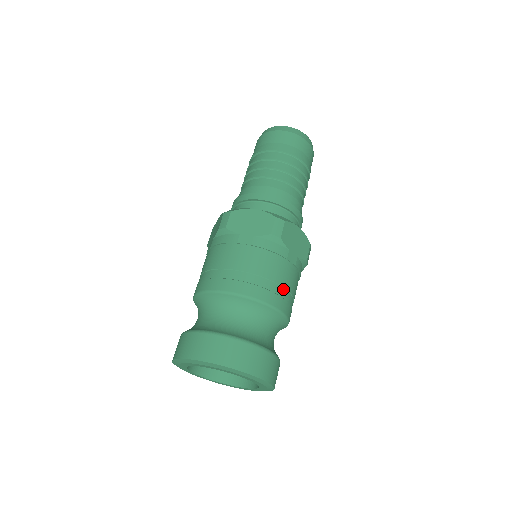
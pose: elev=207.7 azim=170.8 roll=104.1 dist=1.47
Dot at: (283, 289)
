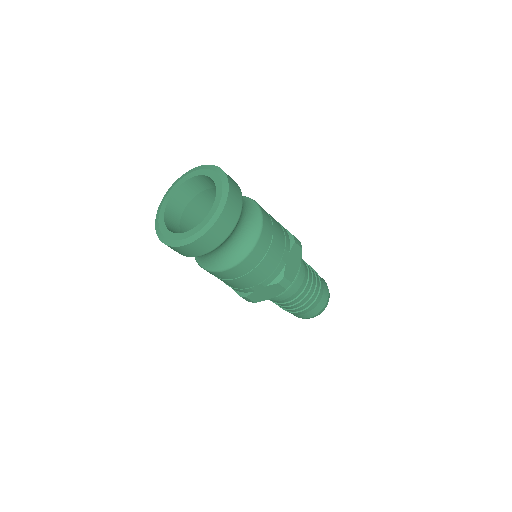
Dot at: (270, 242)
